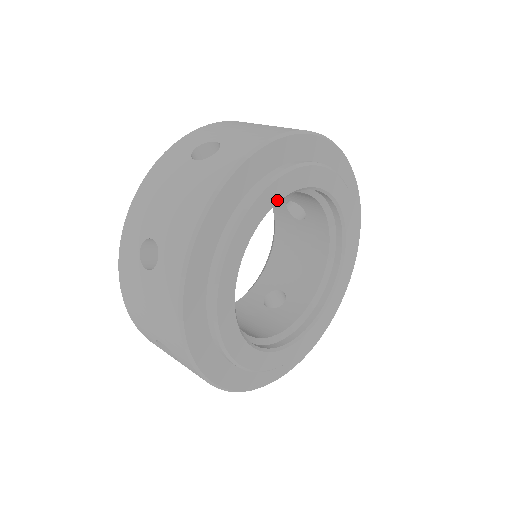
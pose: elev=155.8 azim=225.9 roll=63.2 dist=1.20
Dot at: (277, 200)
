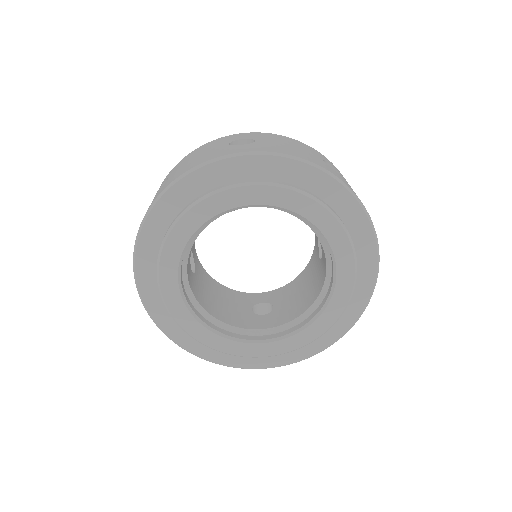
Dot at: (256, 202)
